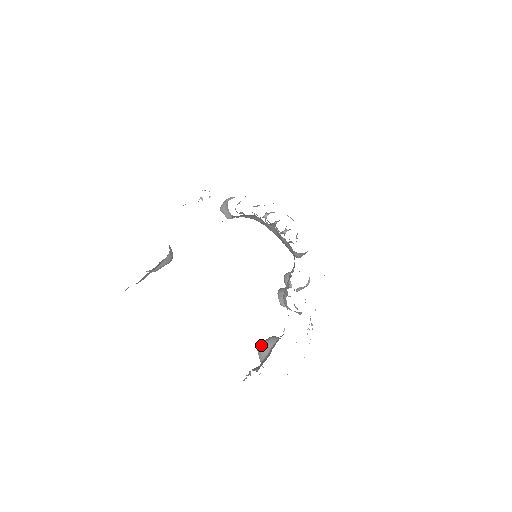
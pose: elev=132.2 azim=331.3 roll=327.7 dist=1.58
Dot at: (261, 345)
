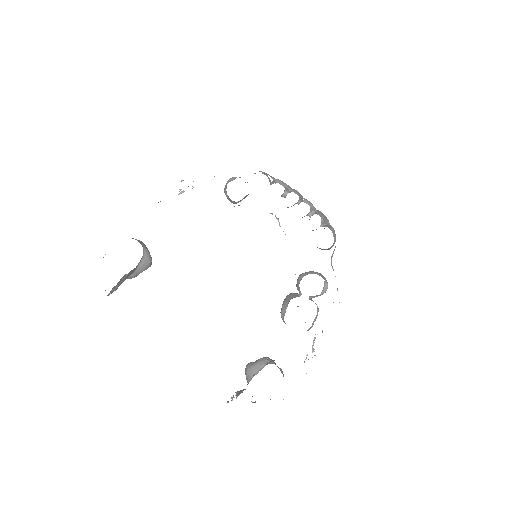
Dot at: (247, 368)
